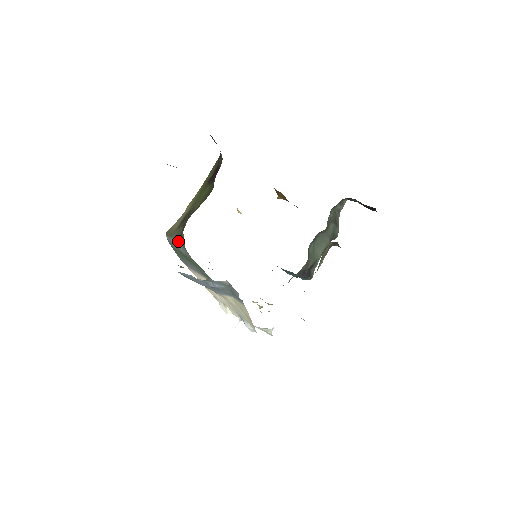
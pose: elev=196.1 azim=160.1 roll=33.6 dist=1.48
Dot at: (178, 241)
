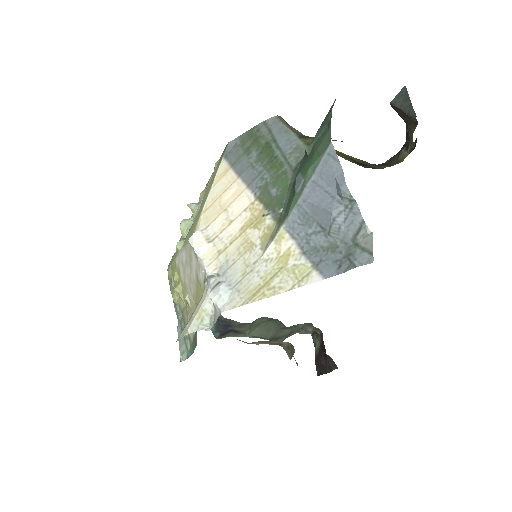
Dot at: (302, 136)
